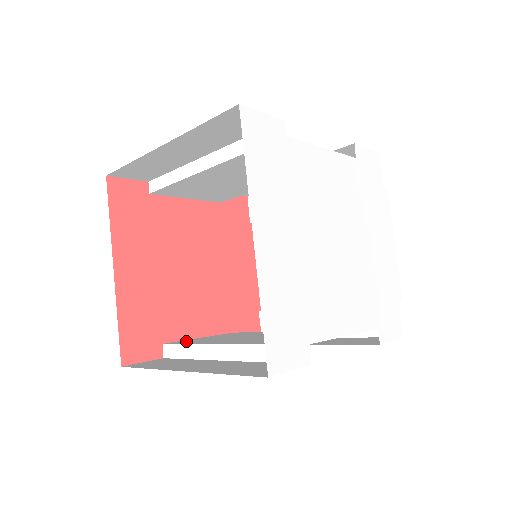
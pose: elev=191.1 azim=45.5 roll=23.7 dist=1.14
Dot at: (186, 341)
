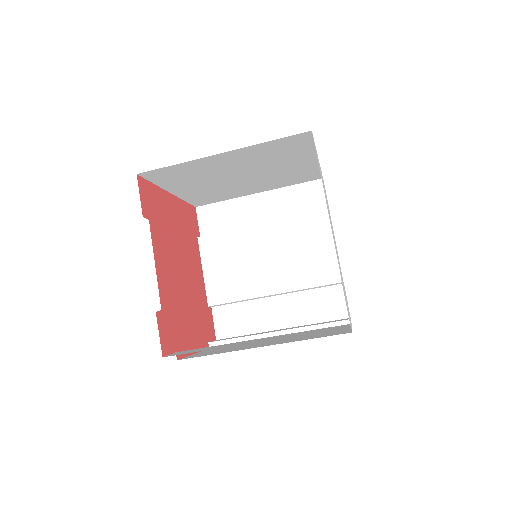
Dot at: occluded
